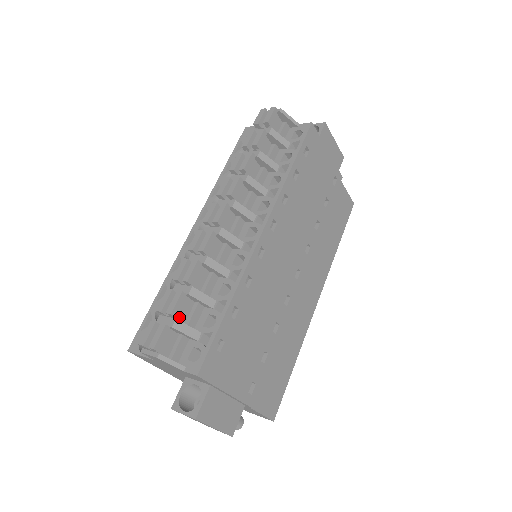
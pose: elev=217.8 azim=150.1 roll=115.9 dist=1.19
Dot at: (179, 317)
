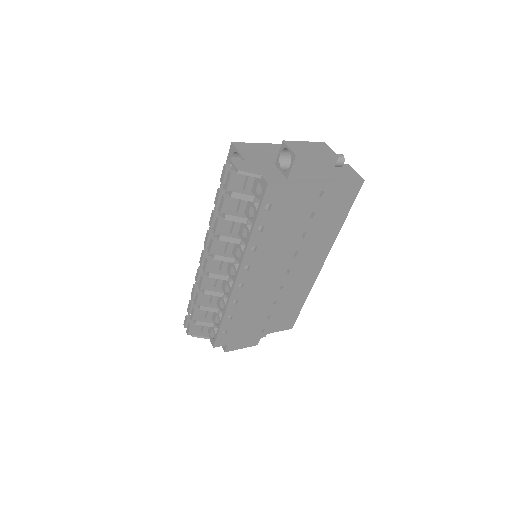
Dot at: (199, 316)
